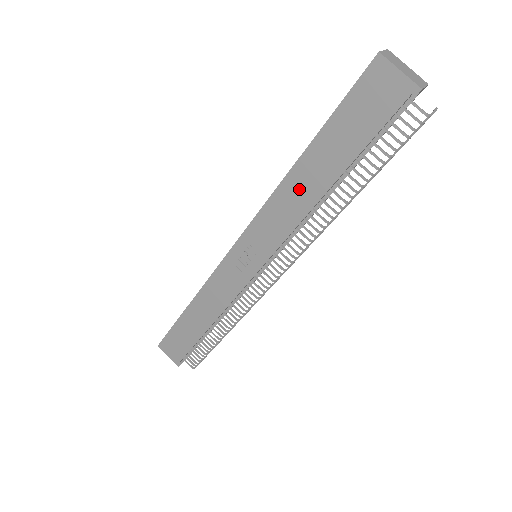
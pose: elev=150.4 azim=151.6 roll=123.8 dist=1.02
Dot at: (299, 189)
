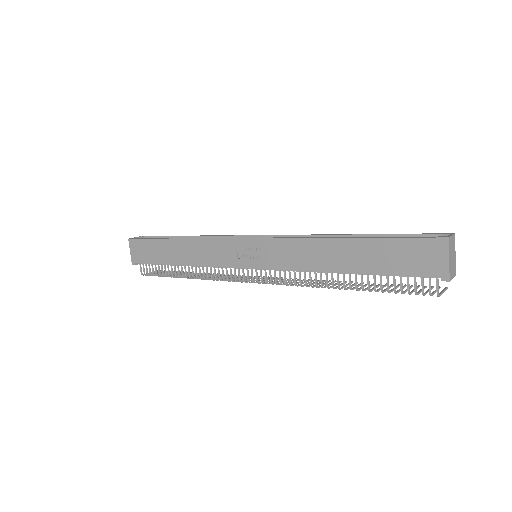
Dot at: (325, 253)
